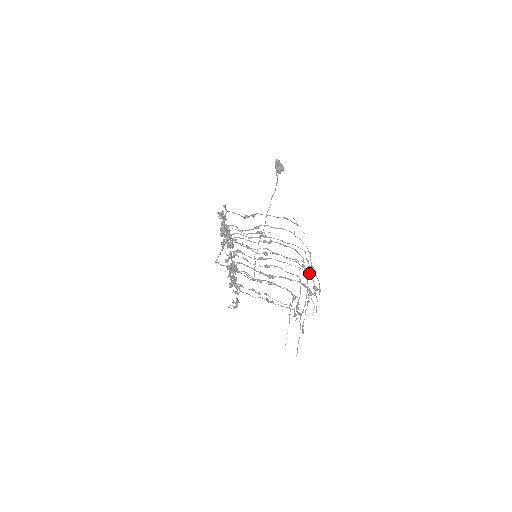
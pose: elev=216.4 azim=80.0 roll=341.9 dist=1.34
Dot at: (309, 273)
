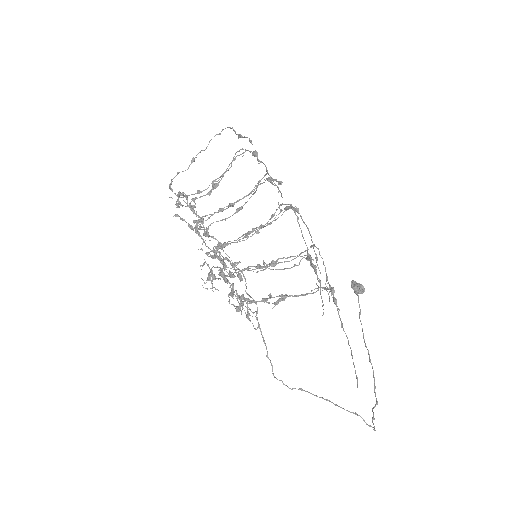
Dot at: (271, 178)
